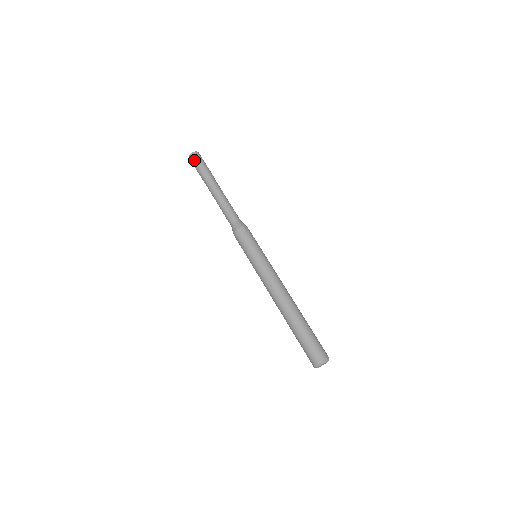
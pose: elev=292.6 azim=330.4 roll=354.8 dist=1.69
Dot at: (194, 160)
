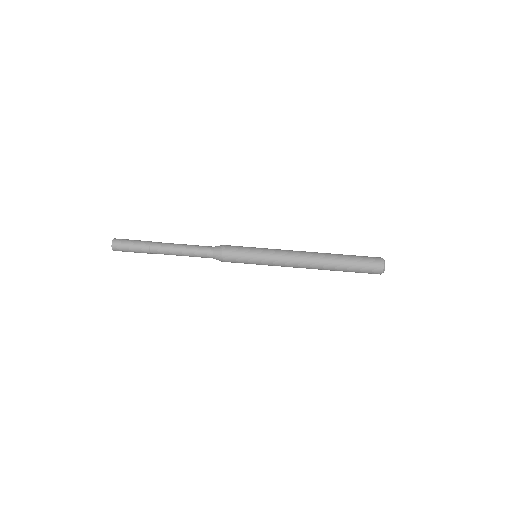
Dot at: occluded
